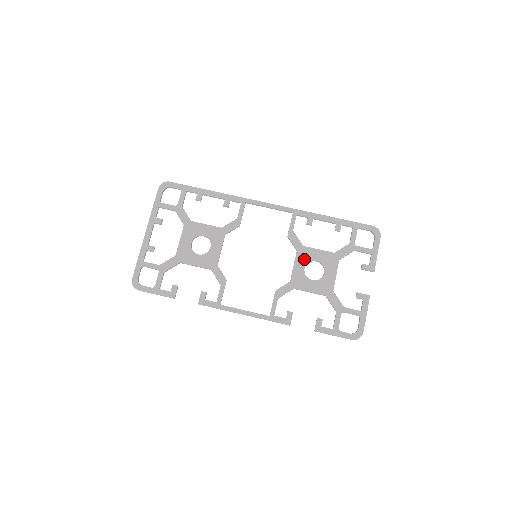
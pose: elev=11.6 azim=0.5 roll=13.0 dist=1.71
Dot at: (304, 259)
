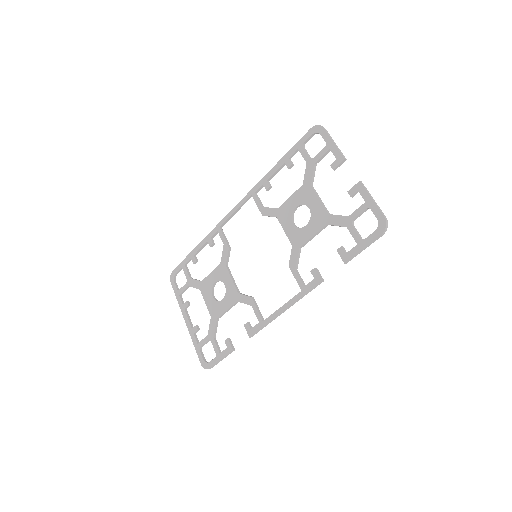
Dot at: (286, 217)
